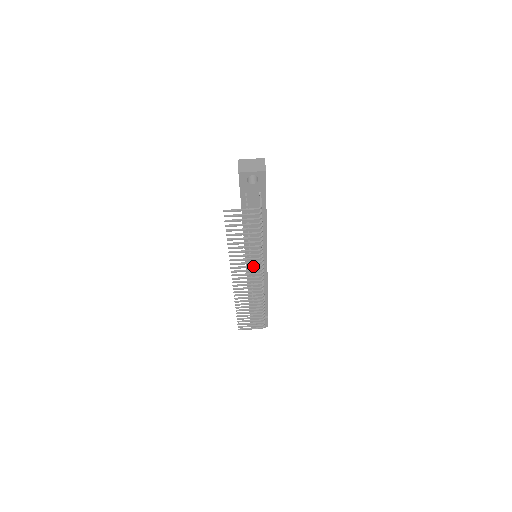
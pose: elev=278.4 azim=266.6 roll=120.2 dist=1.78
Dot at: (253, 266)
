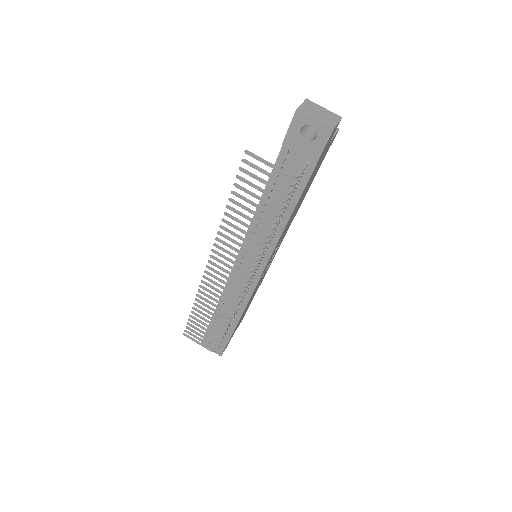
Dot at: (242, 259)
